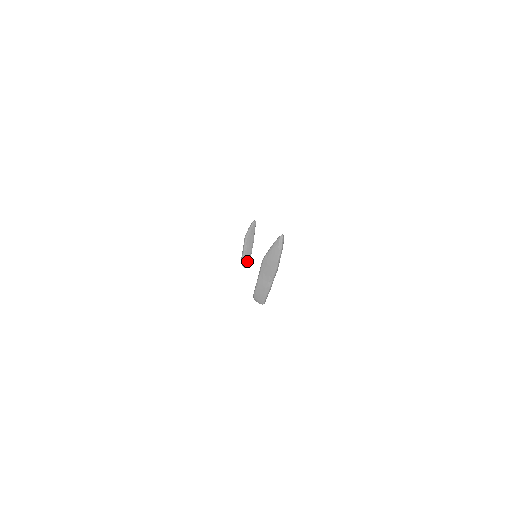
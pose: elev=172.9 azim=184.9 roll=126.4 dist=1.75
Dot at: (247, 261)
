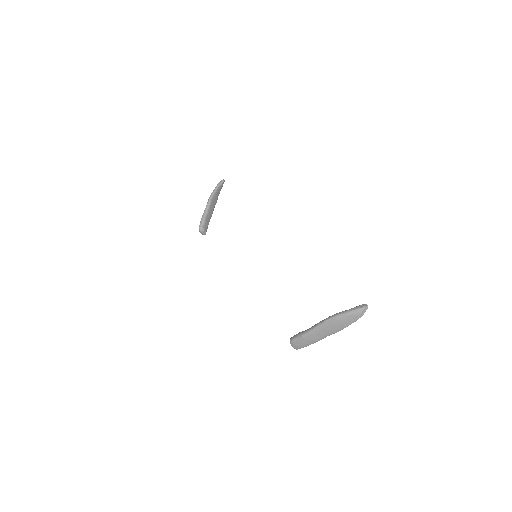
Dot at: (206, 227)
